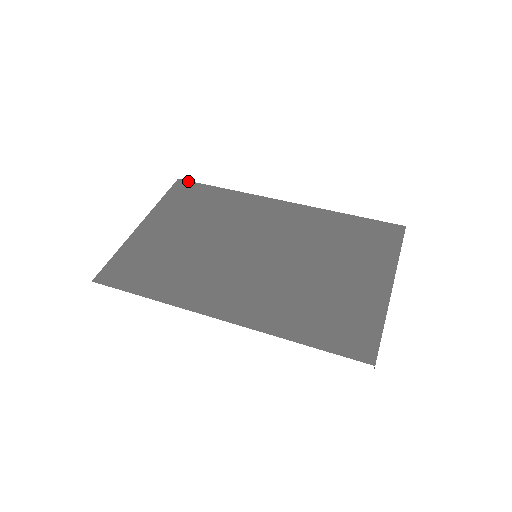
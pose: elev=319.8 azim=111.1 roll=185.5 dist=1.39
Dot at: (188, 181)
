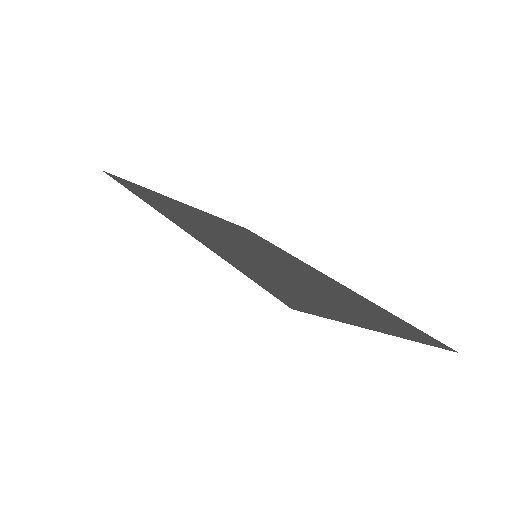
Dot at: occluded
